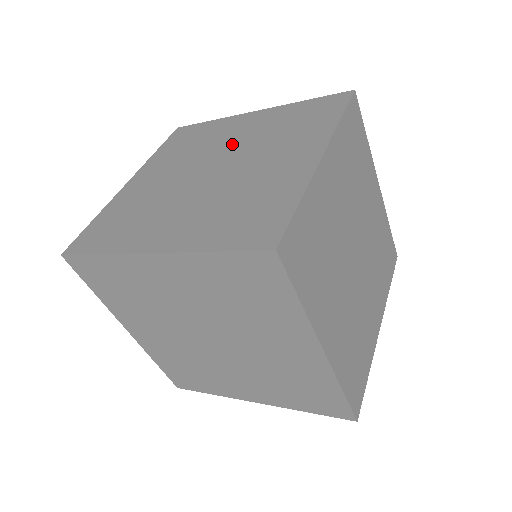
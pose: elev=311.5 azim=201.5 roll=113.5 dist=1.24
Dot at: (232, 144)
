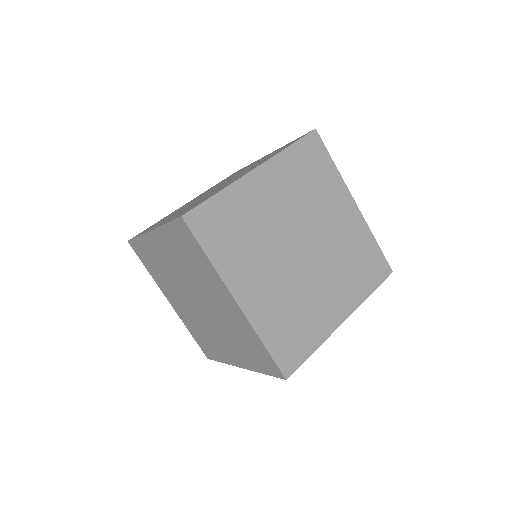
Dot at: occluded
